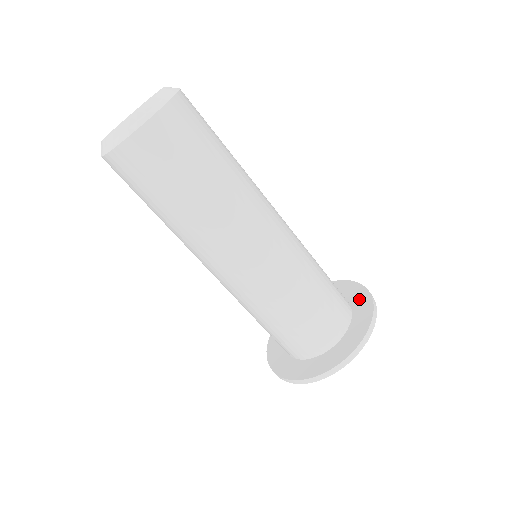
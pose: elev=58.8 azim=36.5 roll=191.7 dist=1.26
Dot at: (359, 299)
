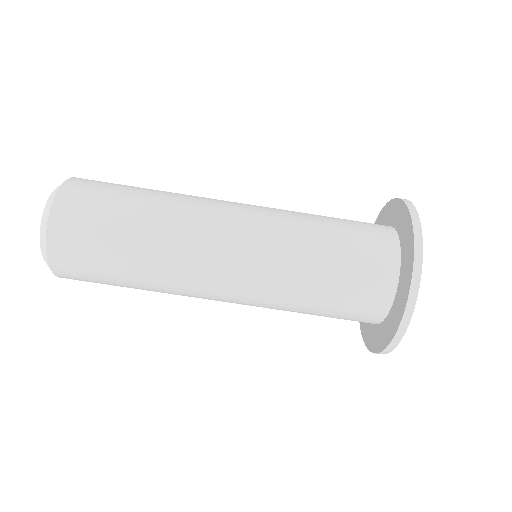
Dot at: (394, 214)
